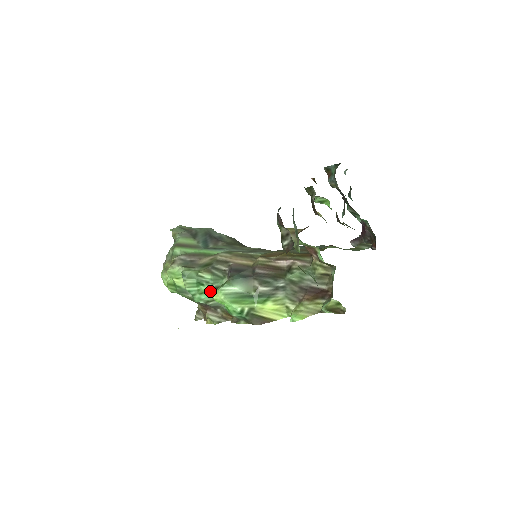
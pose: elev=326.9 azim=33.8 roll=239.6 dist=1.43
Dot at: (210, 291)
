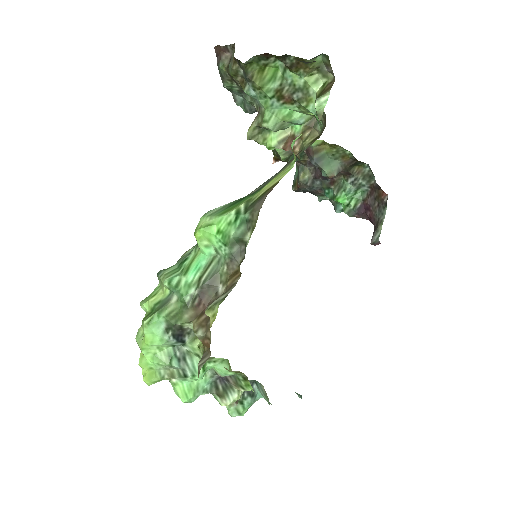
Dot at: (197, 256)
